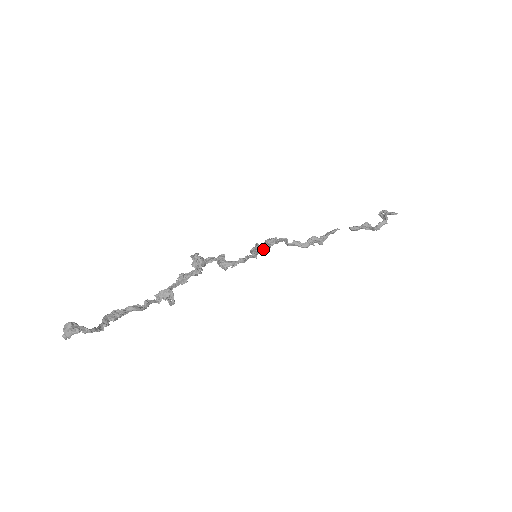
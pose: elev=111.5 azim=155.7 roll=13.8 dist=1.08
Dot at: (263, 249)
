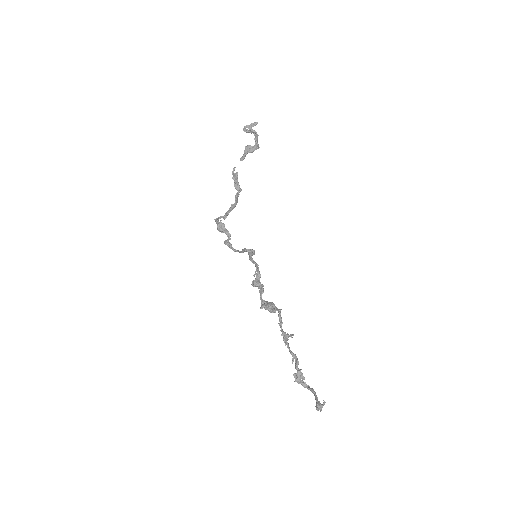
Dot at: (230, 238)
